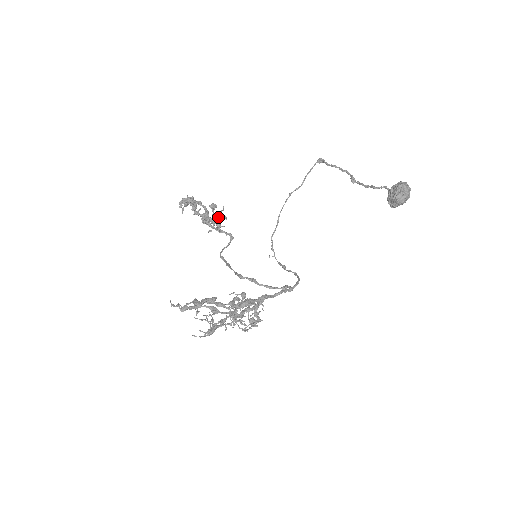
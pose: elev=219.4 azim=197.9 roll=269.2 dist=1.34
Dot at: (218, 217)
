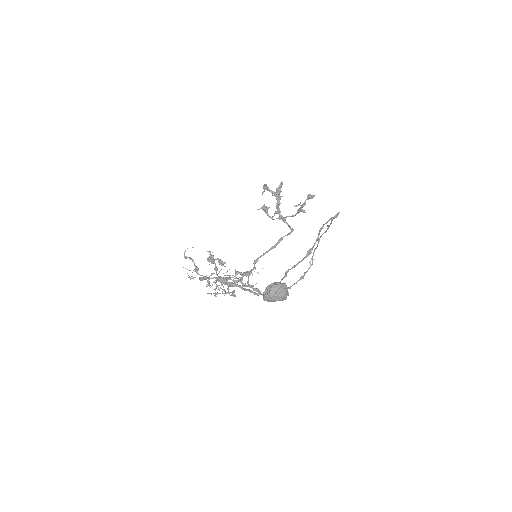
Dot at: (300, 208)
